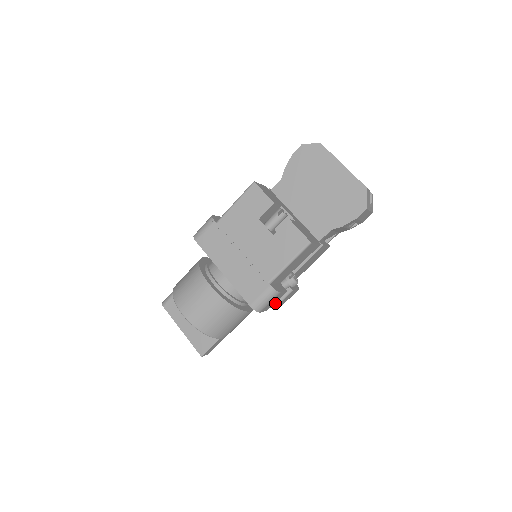
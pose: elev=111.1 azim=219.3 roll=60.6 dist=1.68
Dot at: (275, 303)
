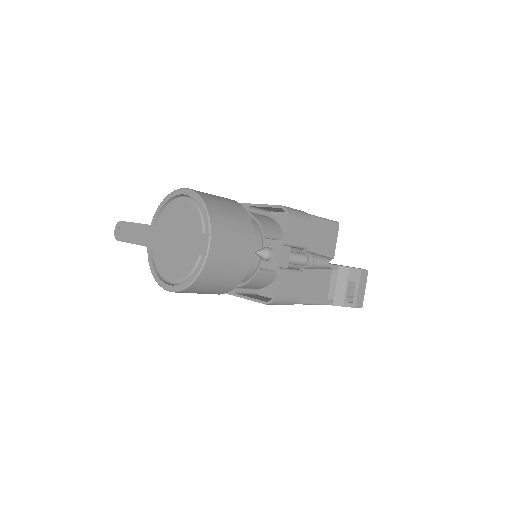
Dot at: (283, 266)
